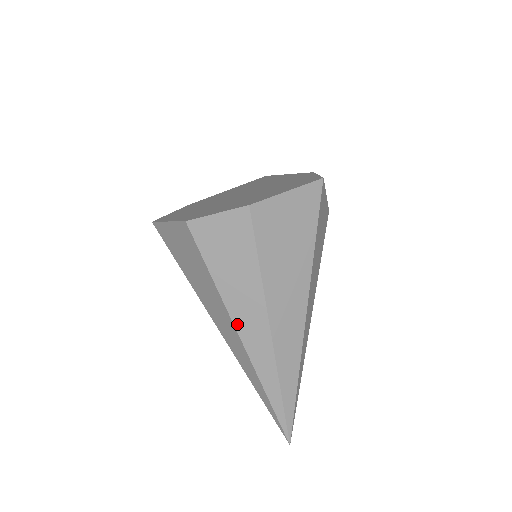
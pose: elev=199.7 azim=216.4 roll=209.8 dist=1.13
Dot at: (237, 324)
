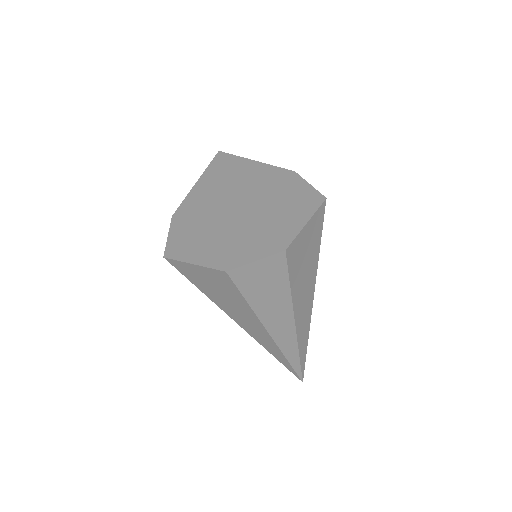
Dot at: (268, 328)
